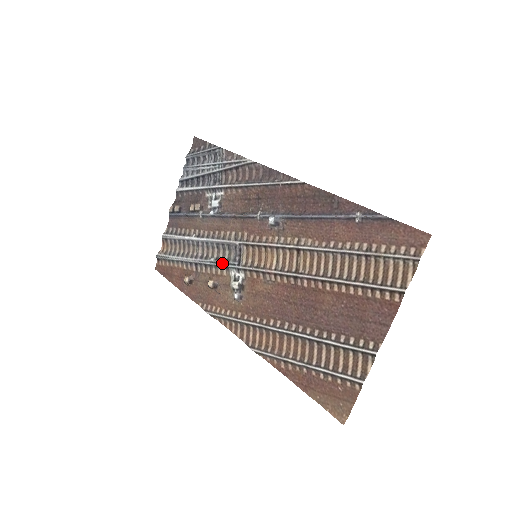
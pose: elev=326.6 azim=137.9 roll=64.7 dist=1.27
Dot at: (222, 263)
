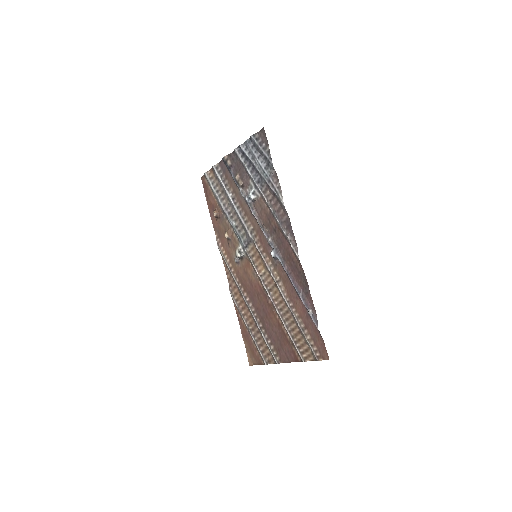
Dot at: (237, 234)
